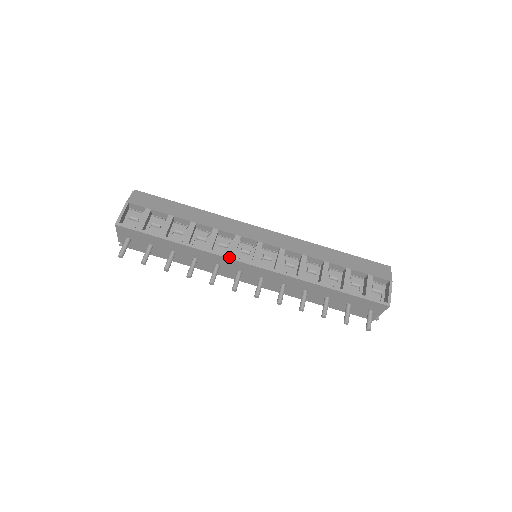
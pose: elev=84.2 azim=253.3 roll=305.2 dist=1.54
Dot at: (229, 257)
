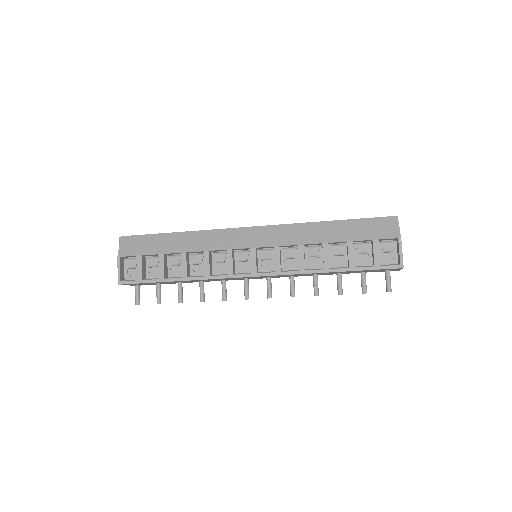
Dot at: (228, 277)
